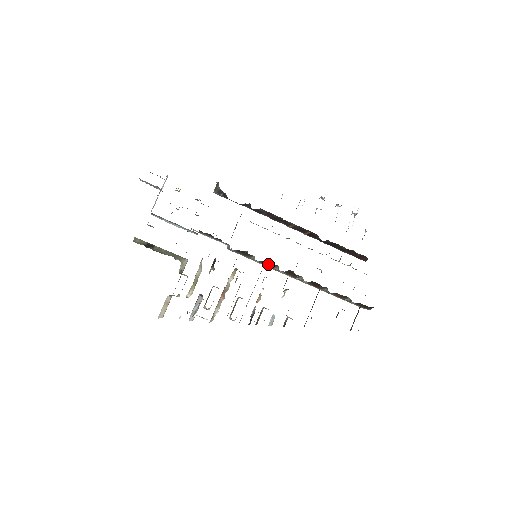
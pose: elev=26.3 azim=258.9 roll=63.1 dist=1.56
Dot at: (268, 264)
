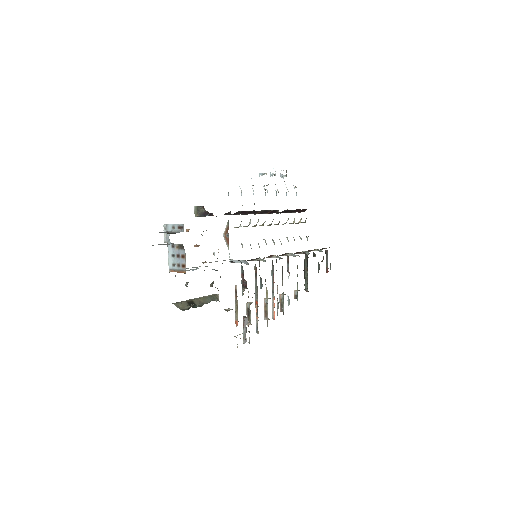
Dot at: occluded
